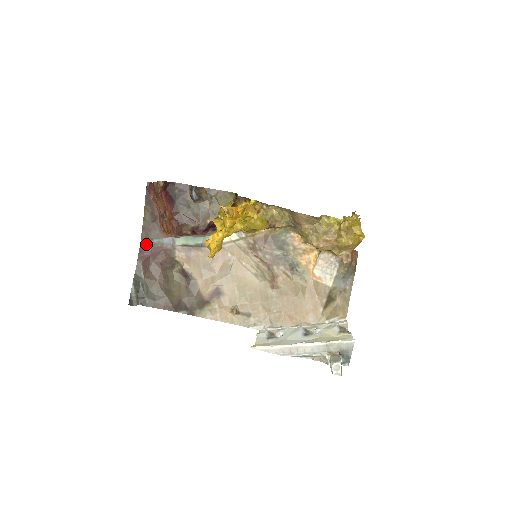
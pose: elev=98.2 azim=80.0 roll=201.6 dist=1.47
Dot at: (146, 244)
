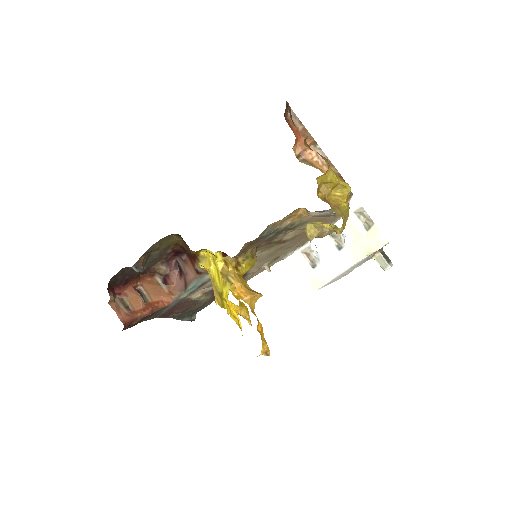
Dot at: (161, 315)
